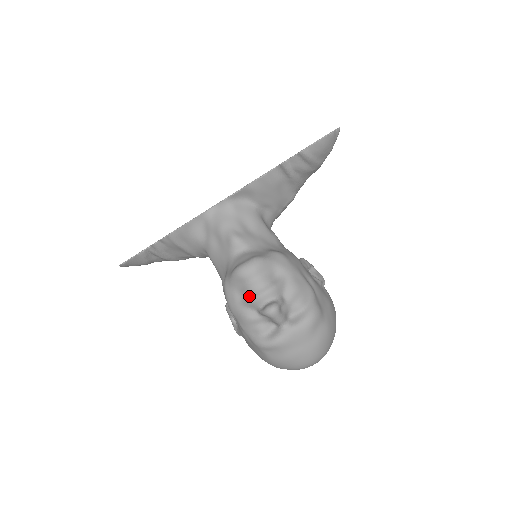
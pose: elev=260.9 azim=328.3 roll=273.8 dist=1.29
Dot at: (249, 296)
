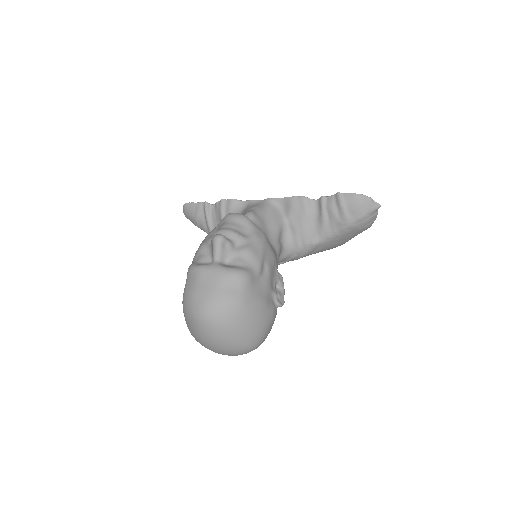
Dot at: occluded
